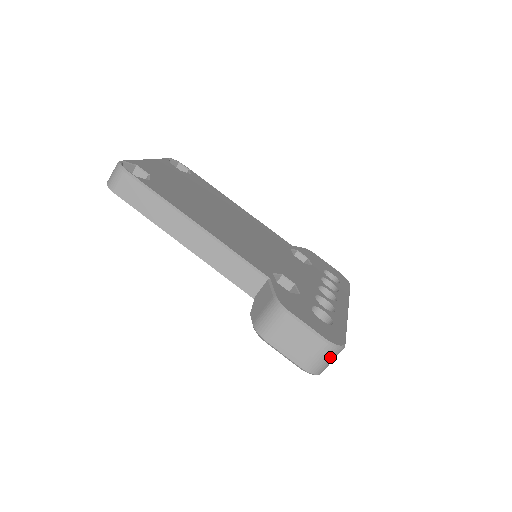
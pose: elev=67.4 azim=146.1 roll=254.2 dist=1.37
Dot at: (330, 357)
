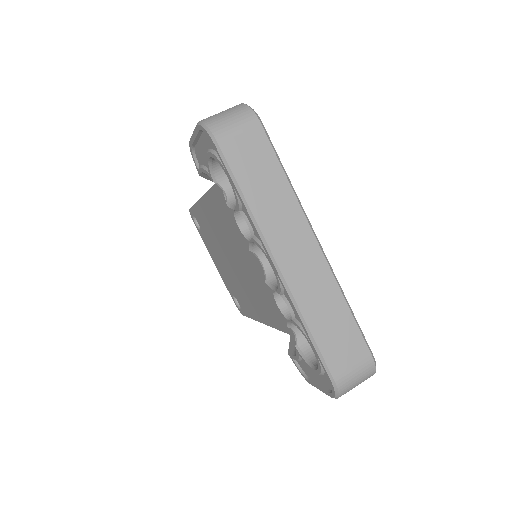
Dot at: (234, 112)
